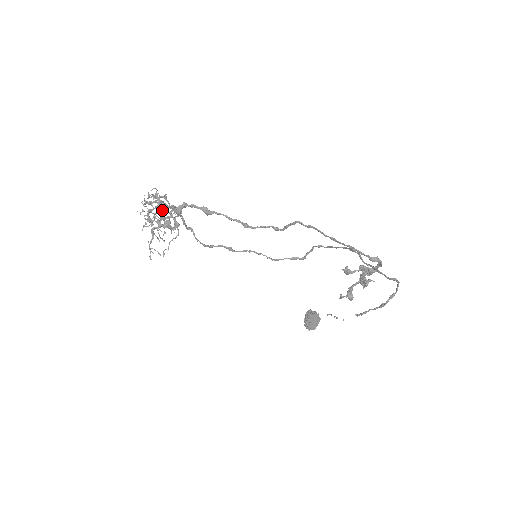
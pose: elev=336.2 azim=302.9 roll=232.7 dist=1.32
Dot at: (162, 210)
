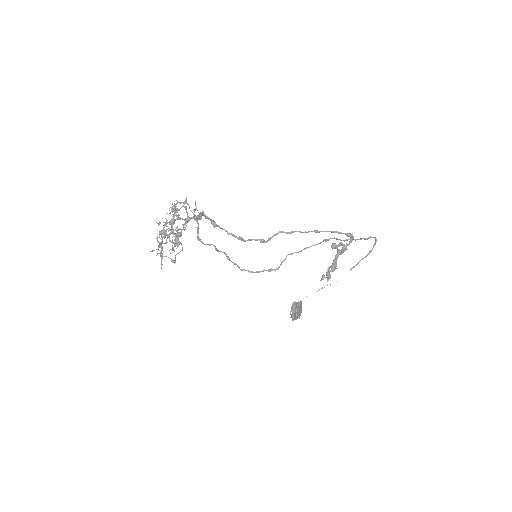
Dot at: (172, 226)
